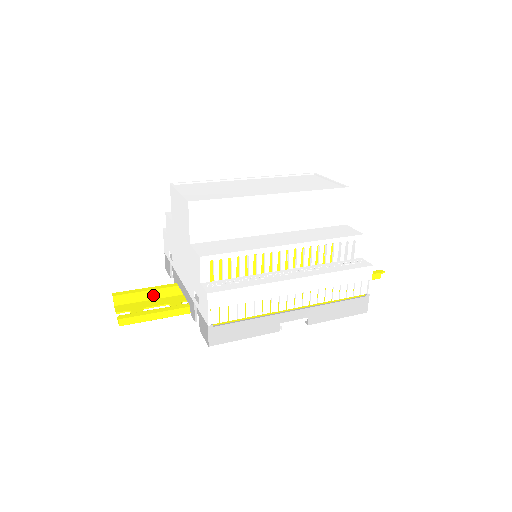
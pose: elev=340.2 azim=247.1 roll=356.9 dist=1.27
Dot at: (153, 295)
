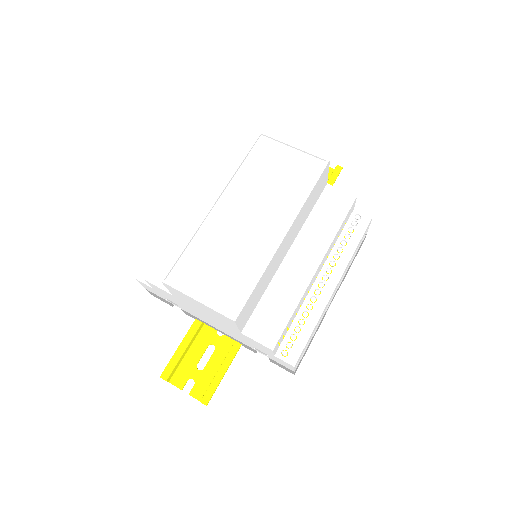
Dot at: (189, 346)
